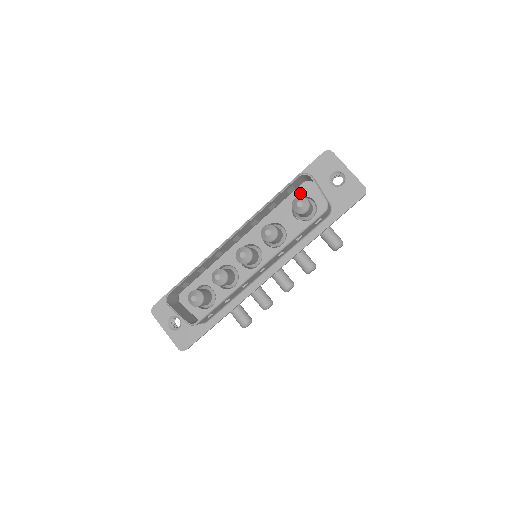
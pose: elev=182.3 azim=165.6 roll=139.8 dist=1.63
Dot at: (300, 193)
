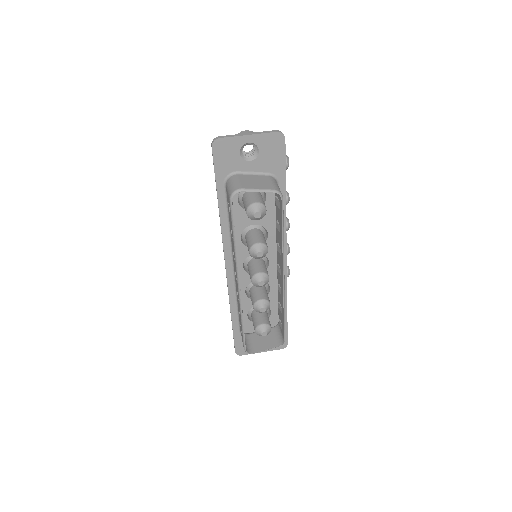
Dot at: occluded
